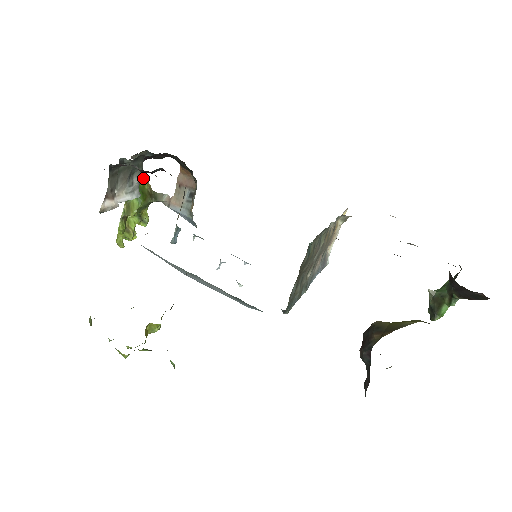
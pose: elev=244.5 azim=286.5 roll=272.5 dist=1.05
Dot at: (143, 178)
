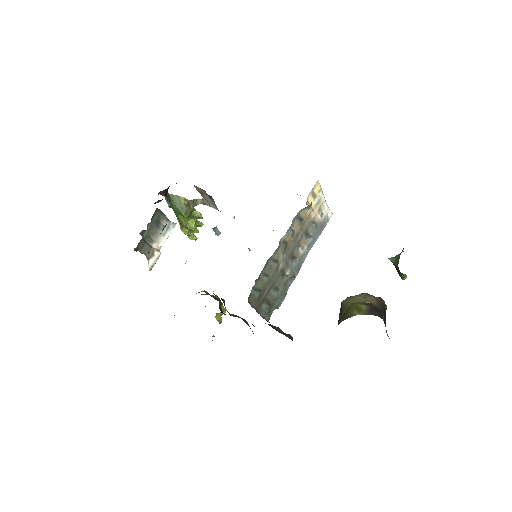
Dot at: (177, 196)
